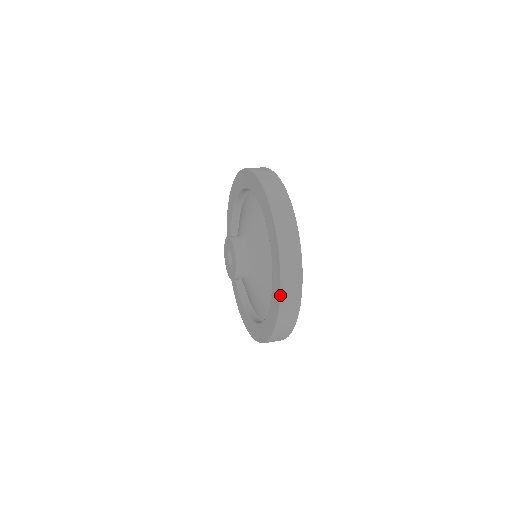
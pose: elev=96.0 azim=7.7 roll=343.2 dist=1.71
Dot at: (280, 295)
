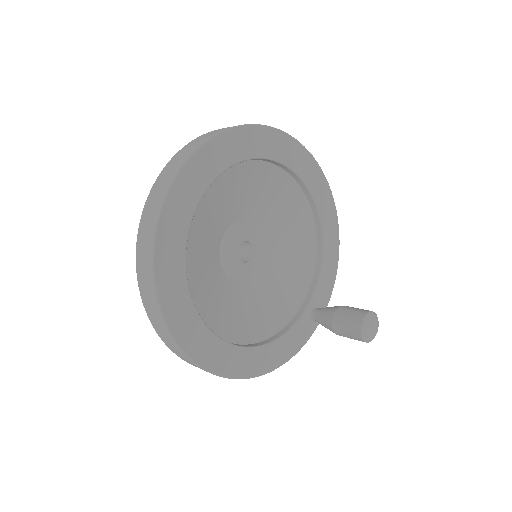
Dot at: (138, 230)
